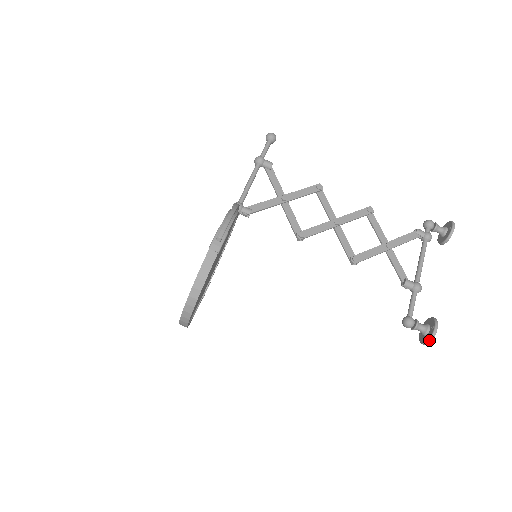
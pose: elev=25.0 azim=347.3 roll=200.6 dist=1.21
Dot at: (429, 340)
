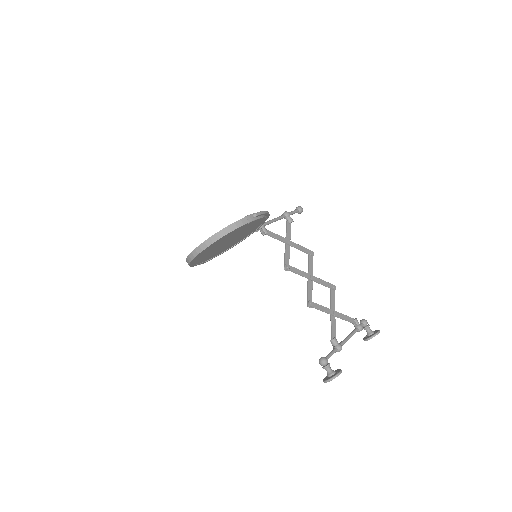
Dot at: (331, 378)
